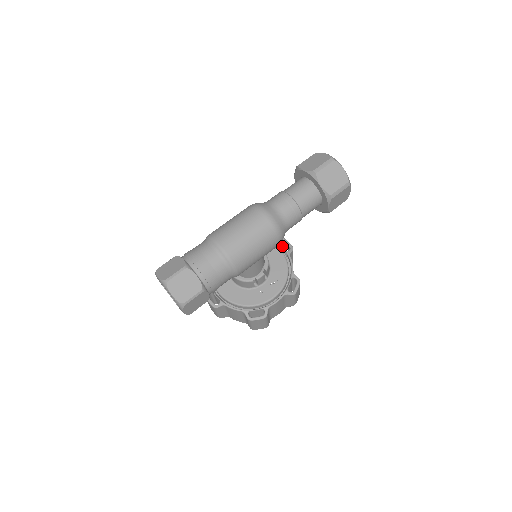
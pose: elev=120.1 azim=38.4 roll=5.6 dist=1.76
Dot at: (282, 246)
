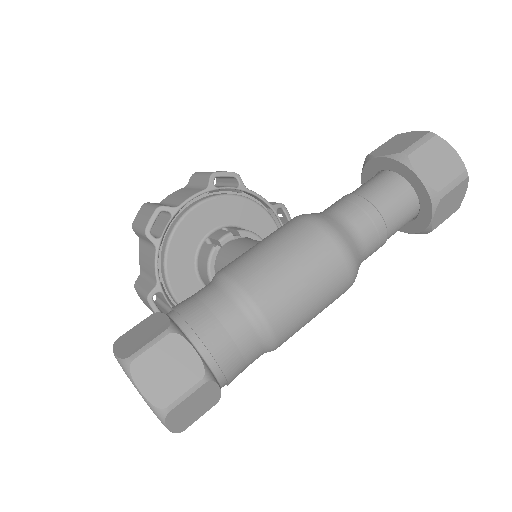
Dot at: (281, 222)
